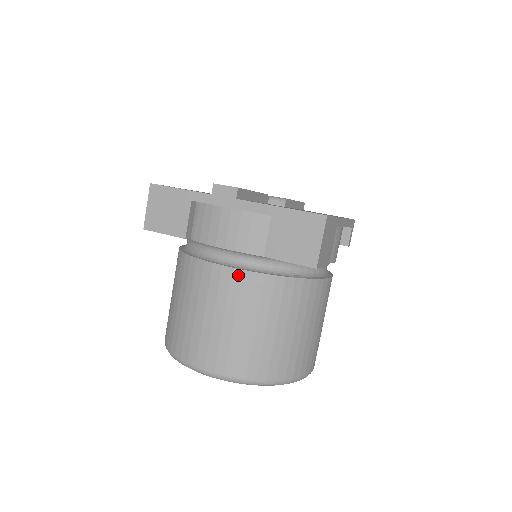
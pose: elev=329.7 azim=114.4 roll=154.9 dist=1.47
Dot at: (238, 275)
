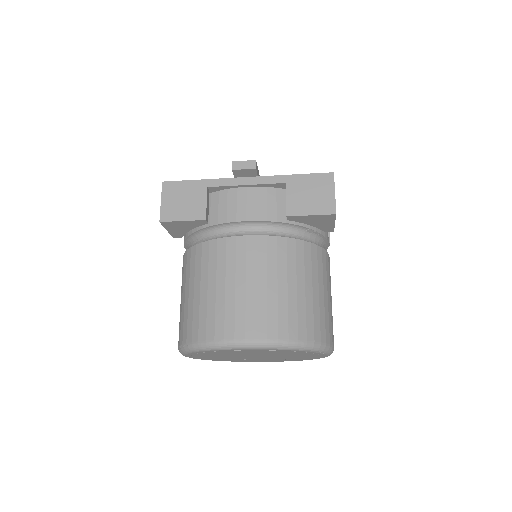
Dot at: (263, 241)
